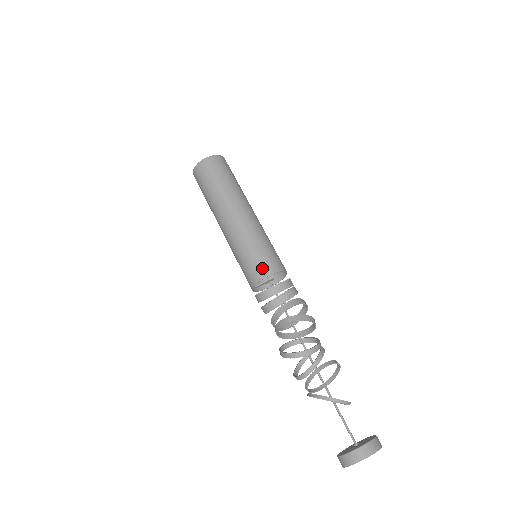
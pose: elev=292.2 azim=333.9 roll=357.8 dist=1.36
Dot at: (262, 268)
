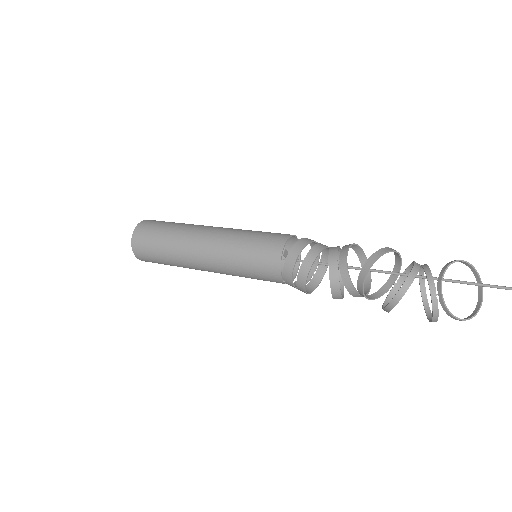
Dot at: occluded
